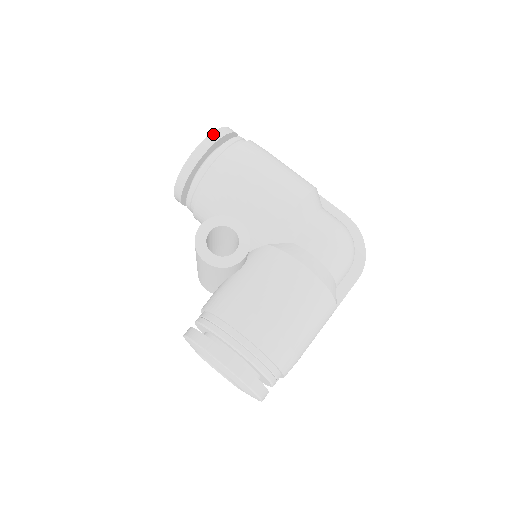
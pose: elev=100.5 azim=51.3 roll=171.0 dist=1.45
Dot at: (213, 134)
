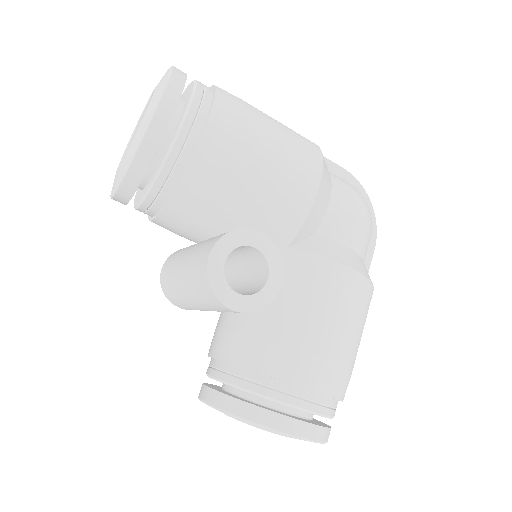
Dot at: (168, 89)
